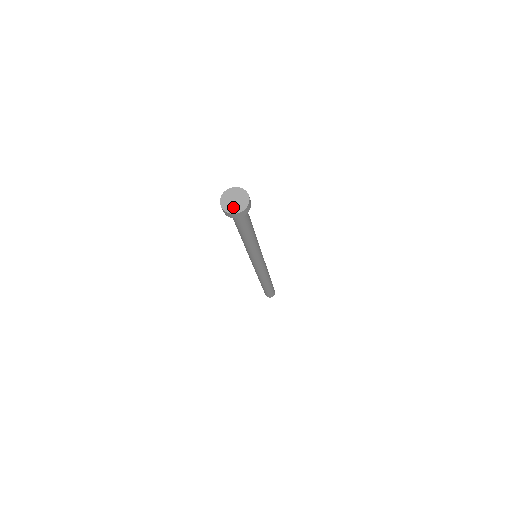
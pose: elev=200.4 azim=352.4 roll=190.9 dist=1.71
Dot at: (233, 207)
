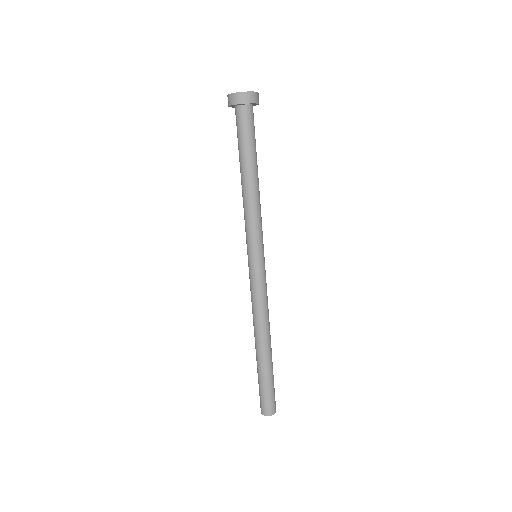
Dot at: occluded
